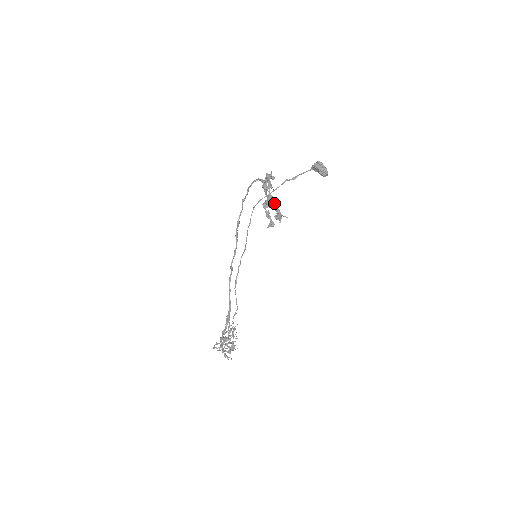
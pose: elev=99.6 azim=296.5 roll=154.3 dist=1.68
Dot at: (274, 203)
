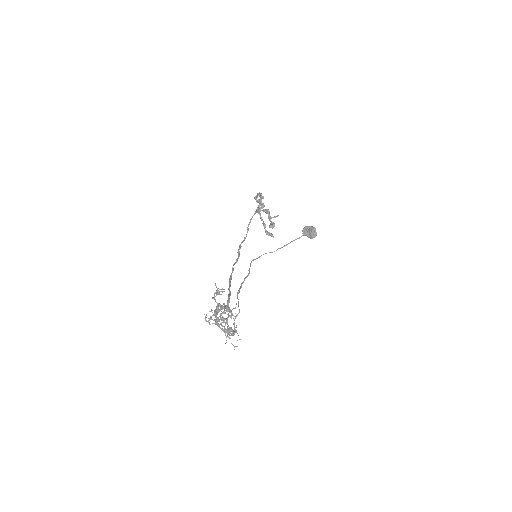
Dot at: (265, 209)
